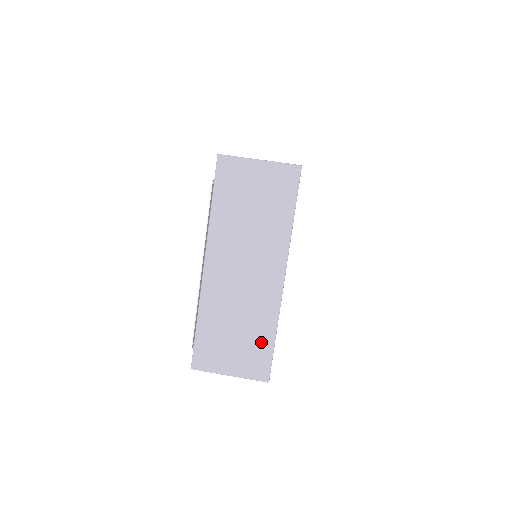
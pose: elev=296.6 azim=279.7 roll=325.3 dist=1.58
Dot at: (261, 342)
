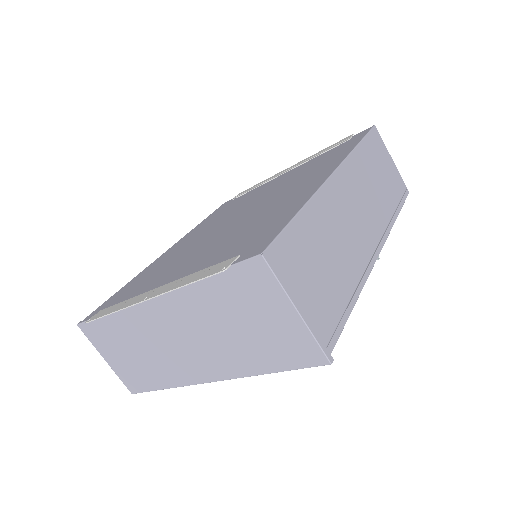
Dot at: (149, 378)
